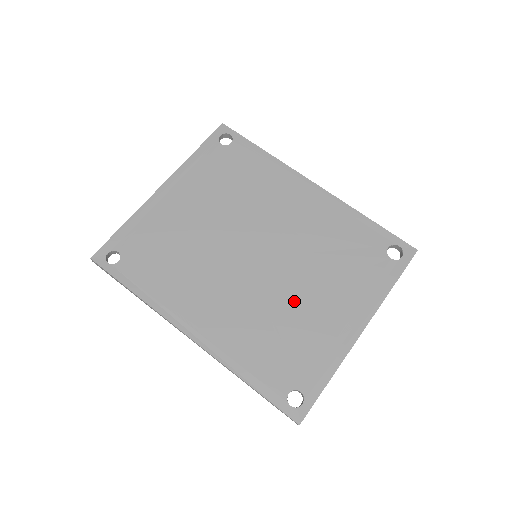
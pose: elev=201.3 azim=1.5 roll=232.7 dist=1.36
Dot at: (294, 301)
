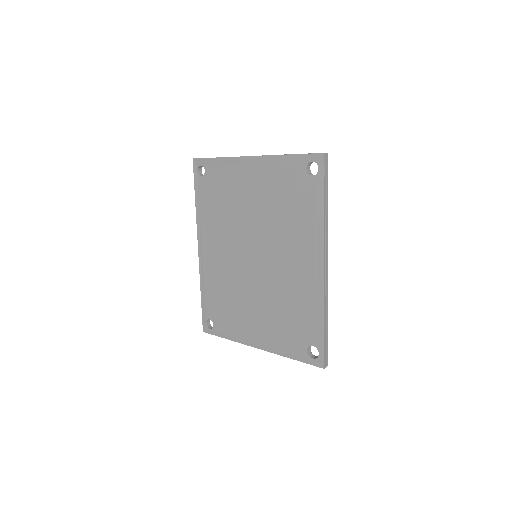
Dot at: (246, 298)
